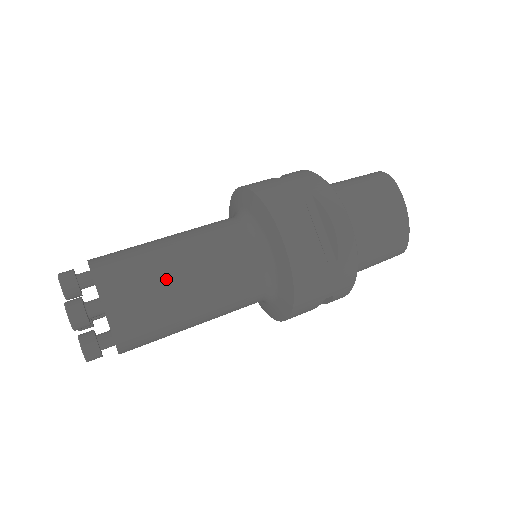
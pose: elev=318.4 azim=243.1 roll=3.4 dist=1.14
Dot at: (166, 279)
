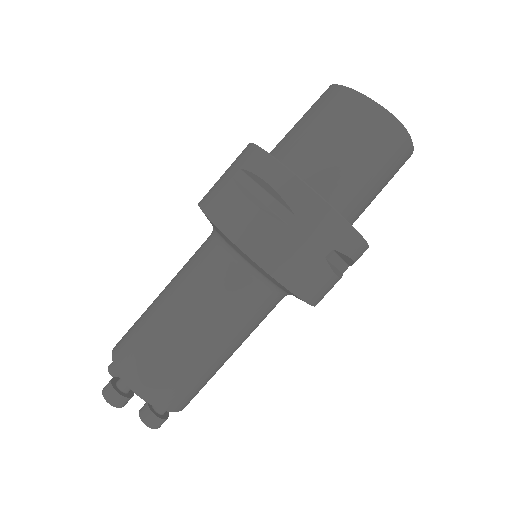
Dot at: (214, 369)
